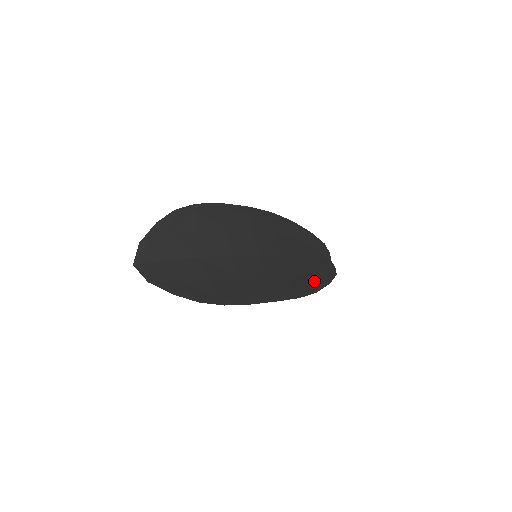
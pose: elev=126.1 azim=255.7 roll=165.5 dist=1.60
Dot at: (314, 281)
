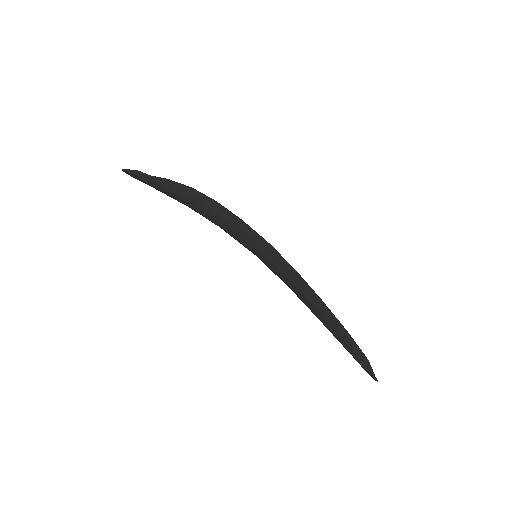
Dot at: occluded
